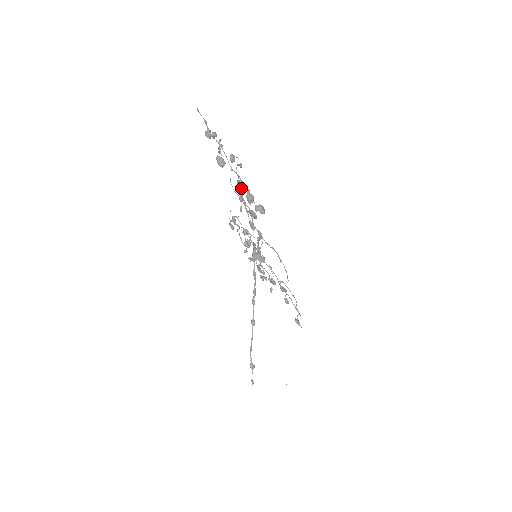
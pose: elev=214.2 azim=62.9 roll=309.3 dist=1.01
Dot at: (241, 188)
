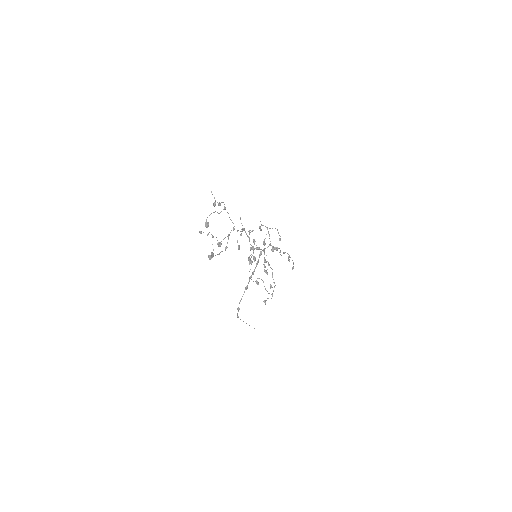
Dot at: (233, 230)
